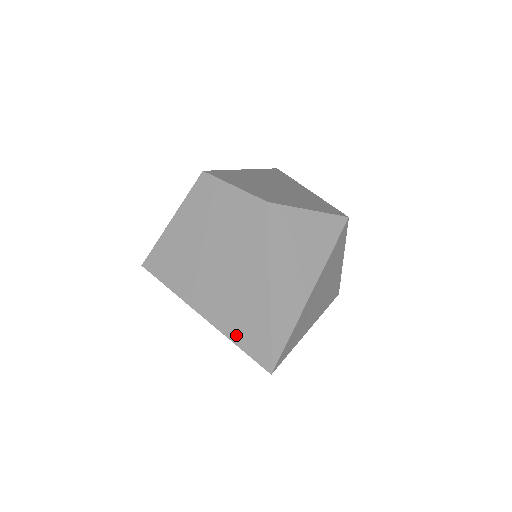
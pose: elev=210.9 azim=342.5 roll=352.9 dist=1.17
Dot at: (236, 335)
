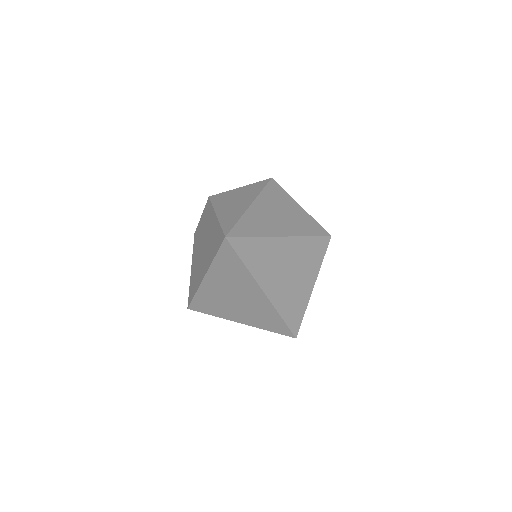
Dot at: (213, 254)
